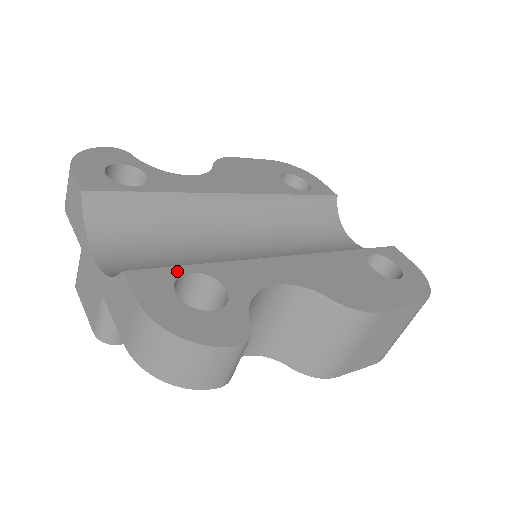
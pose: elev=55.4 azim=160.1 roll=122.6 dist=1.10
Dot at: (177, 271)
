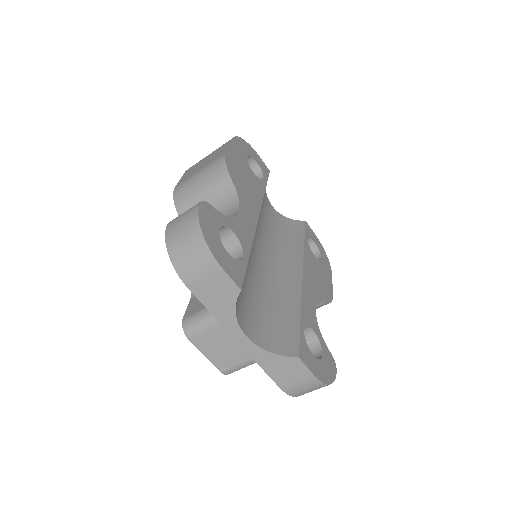
Dot at: (303, 335)
